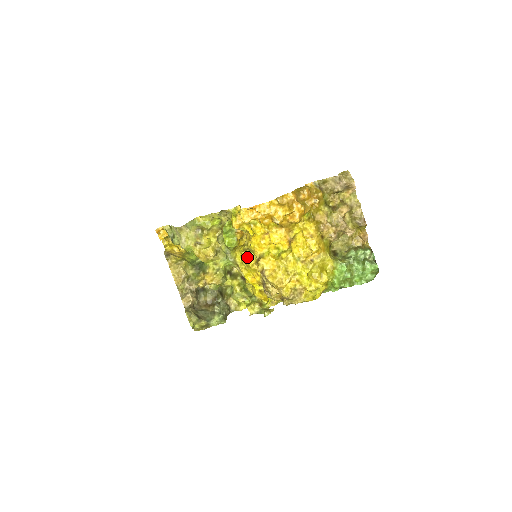
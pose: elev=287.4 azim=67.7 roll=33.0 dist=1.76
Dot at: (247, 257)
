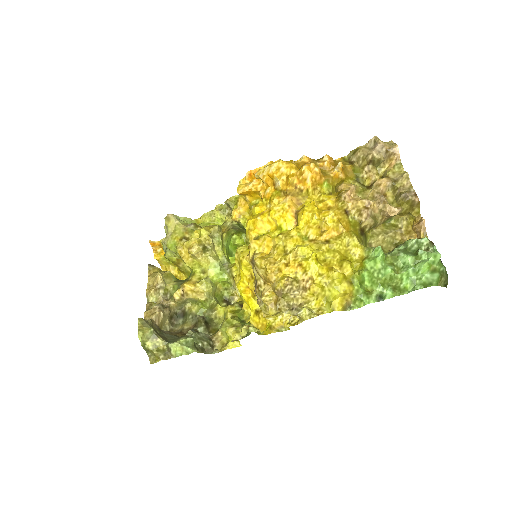
Dot at: (241, 250)
